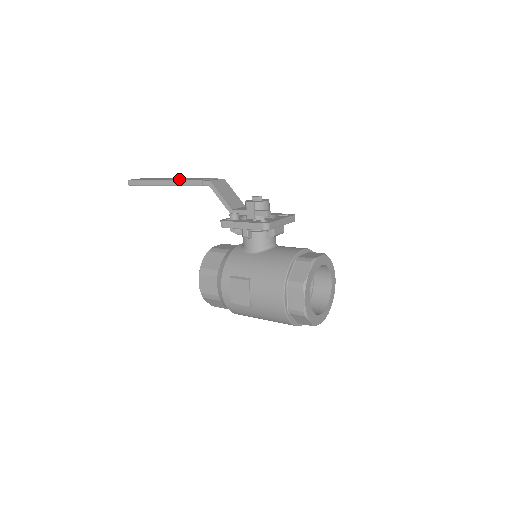
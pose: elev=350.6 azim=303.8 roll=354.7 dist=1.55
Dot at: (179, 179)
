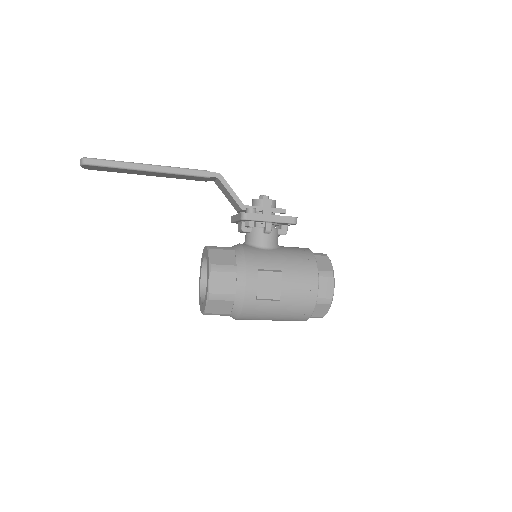
Dot at: (173, 167)
